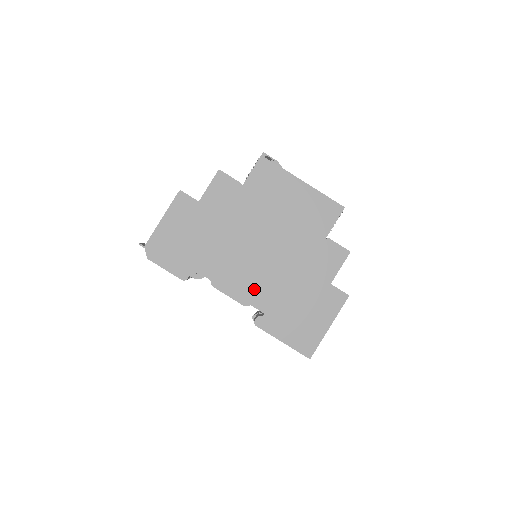
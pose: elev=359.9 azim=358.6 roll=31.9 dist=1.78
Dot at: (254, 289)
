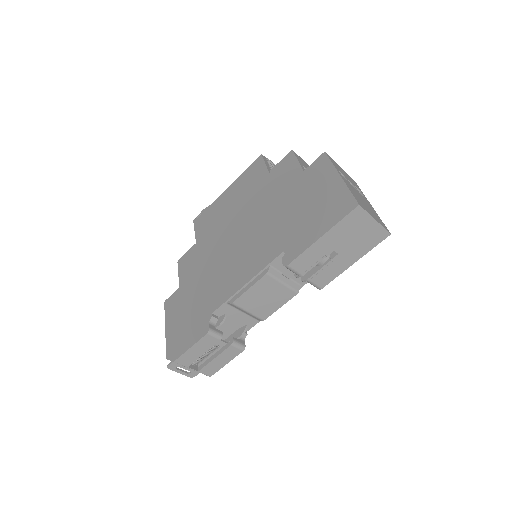
Dot at: (259, 256)
